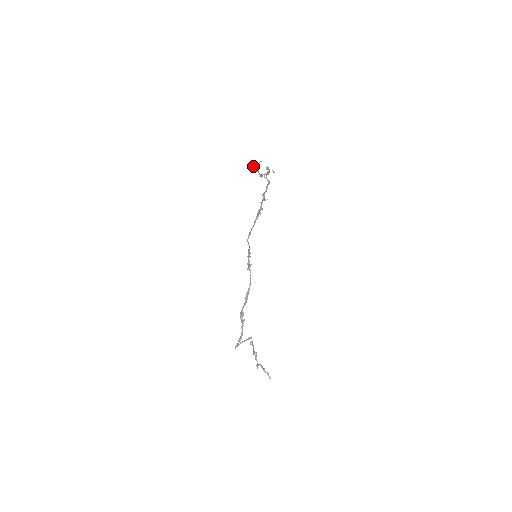
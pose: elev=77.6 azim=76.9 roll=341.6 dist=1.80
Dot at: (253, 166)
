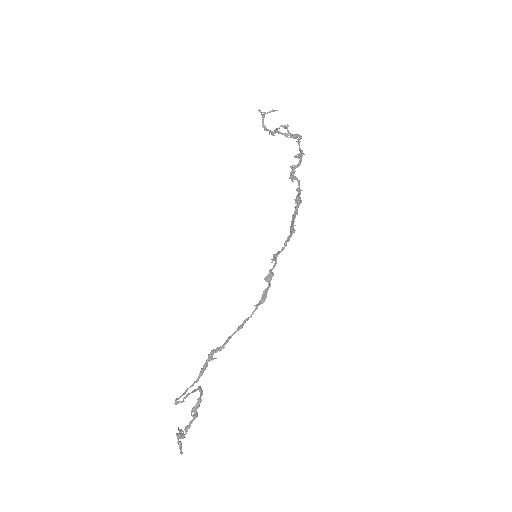
Dot at: occluded
